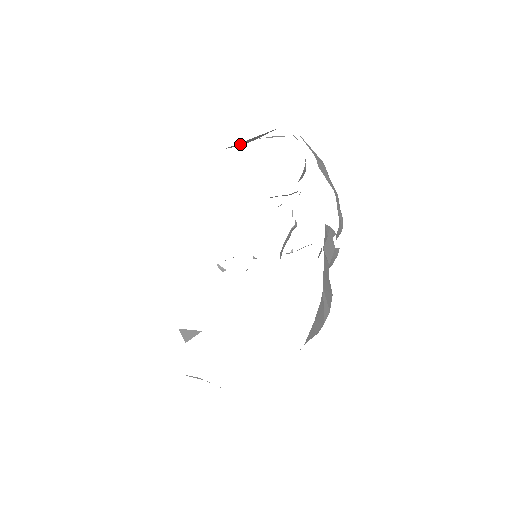
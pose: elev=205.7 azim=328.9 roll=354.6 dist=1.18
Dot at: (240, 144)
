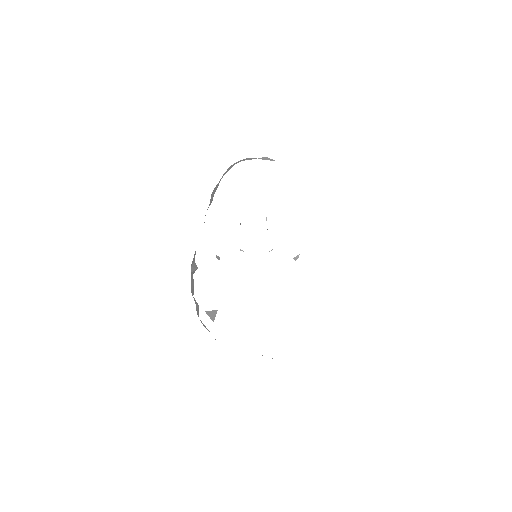
Dot at: occluded
